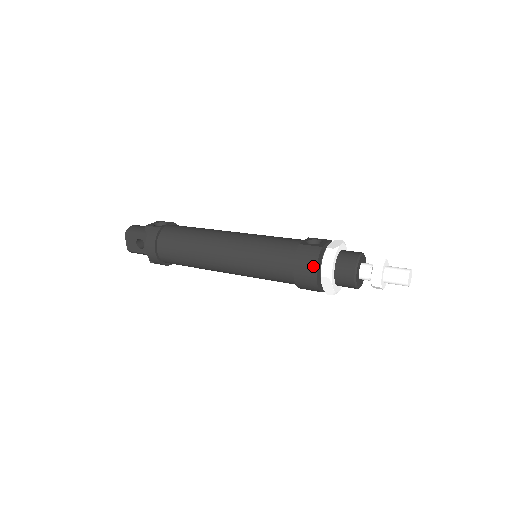
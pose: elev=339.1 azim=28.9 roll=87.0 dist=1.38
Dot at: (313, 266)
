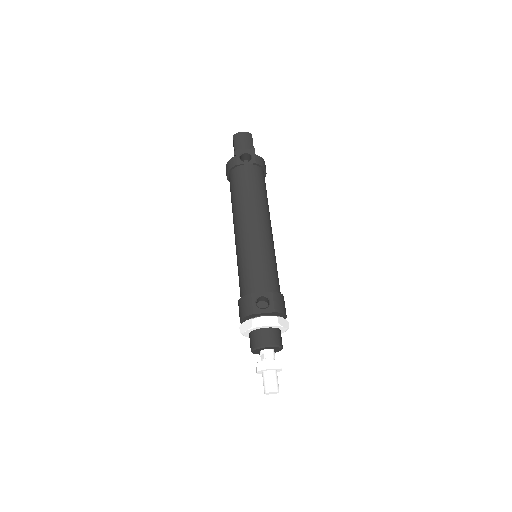
Dot at: (241, 316)
